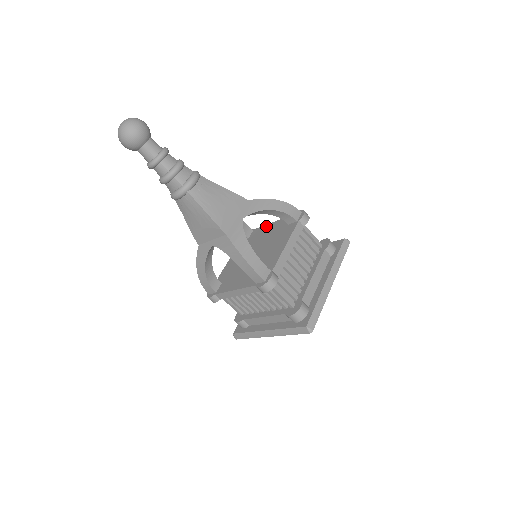
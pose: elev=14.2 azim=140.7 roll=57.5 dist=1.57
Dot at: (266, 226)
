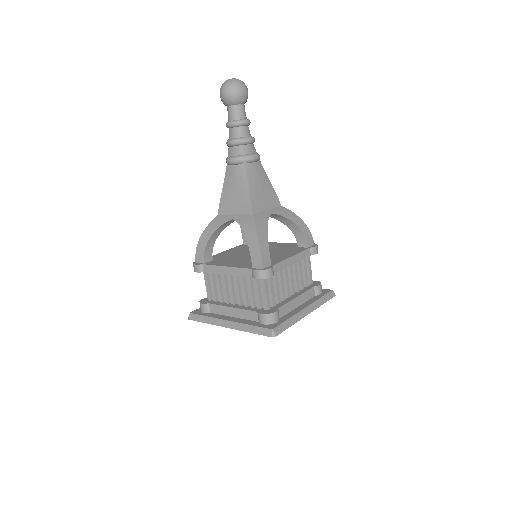
Dot at: (274, 243)
